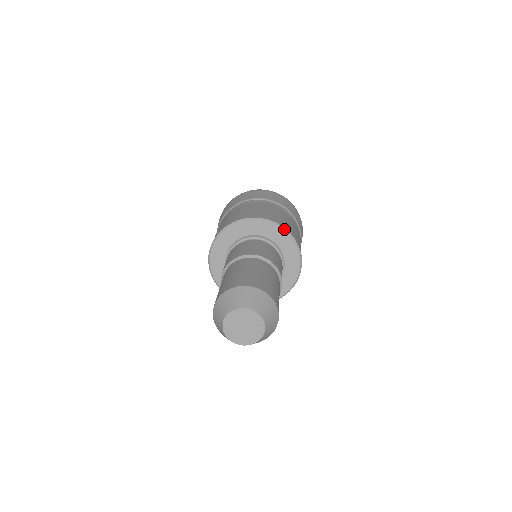
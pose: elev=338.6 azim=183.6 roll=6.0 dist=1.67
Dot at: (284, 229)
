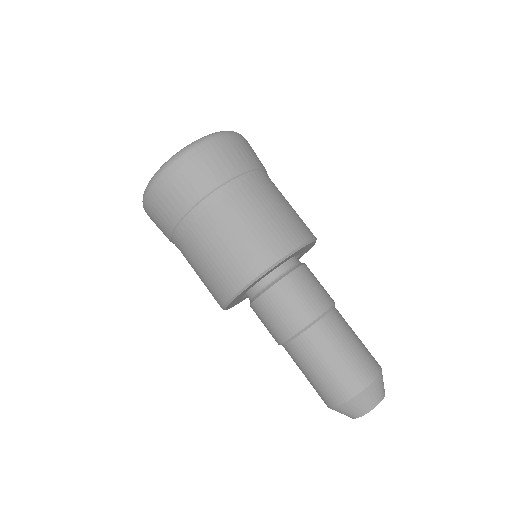
Dot at: (294, 252)
